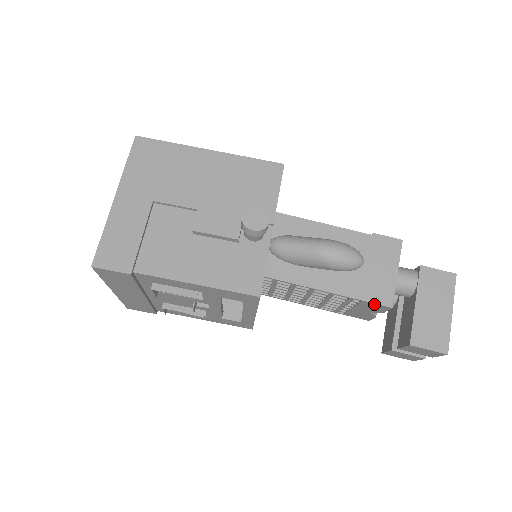
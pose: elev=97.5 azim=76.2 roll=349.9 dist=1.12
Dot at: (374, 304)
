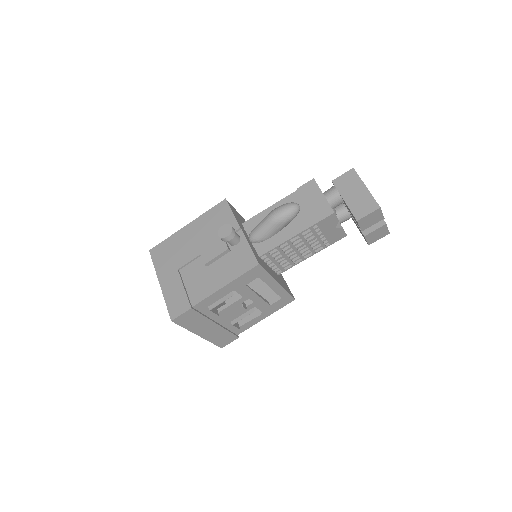
Dot at: (324, 220)
